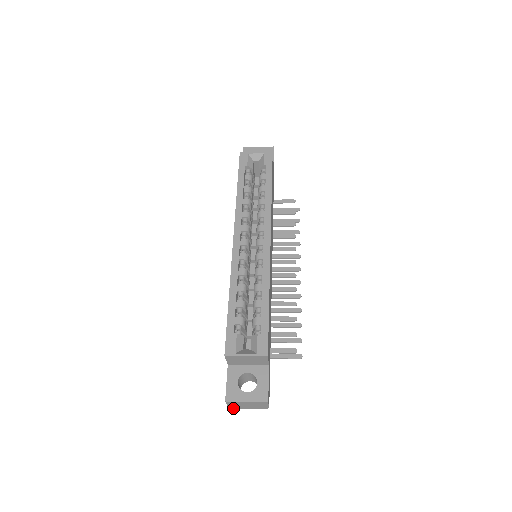
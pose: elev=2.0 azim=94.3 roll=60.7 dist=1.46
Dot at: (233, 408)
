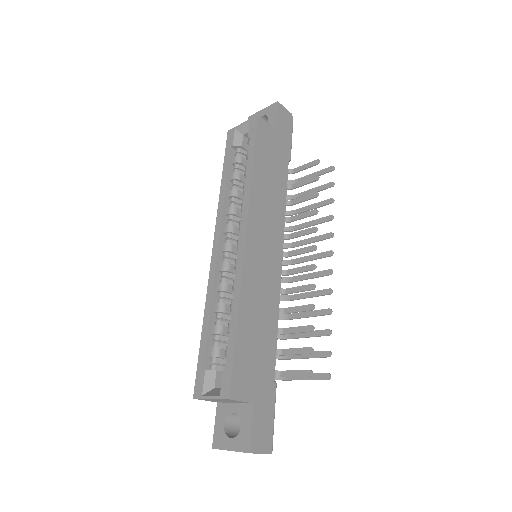
Dot at: occluded
